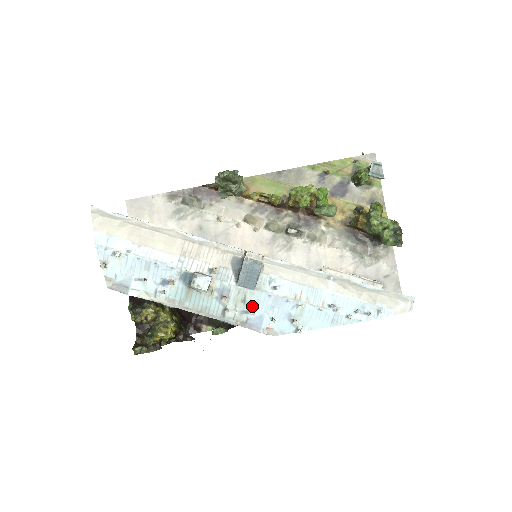
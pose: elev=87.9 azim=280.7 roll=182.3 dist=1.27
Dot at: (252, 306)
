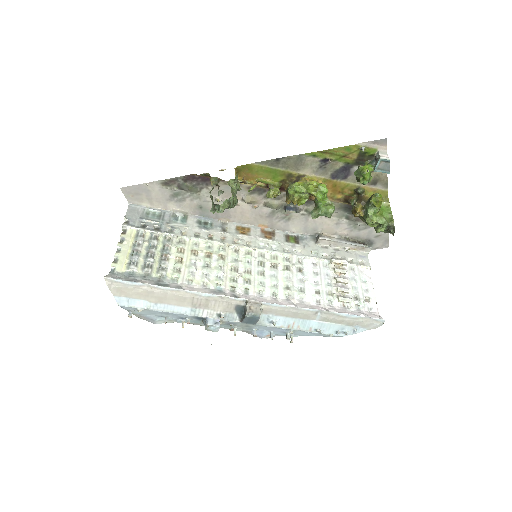
Dot at: (254, 328)
